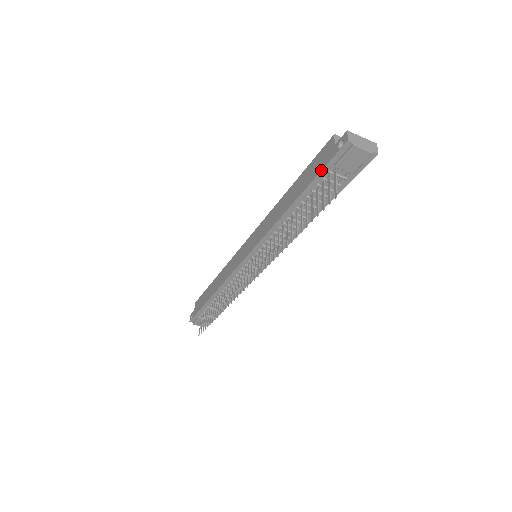
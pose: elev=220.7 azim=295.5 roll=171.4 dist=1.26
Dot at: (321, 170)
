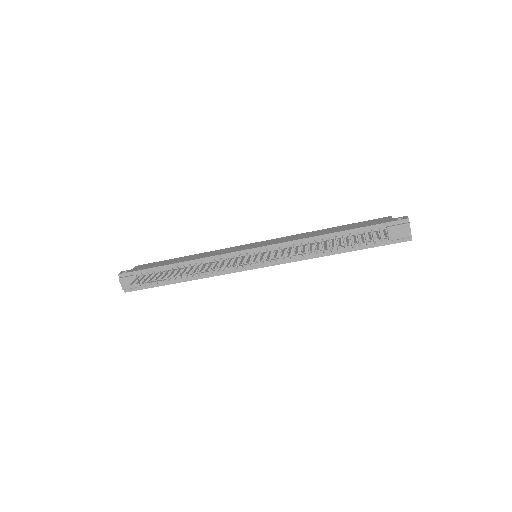
Dot at: (377, 224)
